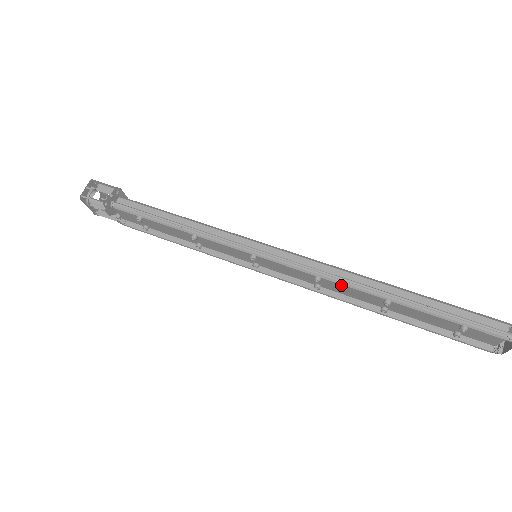
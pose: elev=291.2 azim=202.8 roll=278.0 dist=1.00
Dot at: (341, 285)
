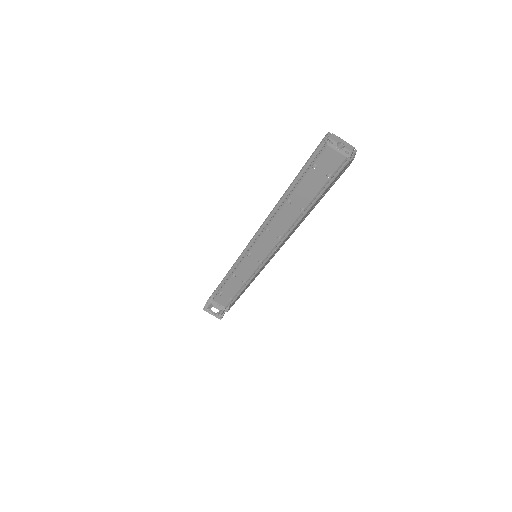
Dot at: (274, 220)
